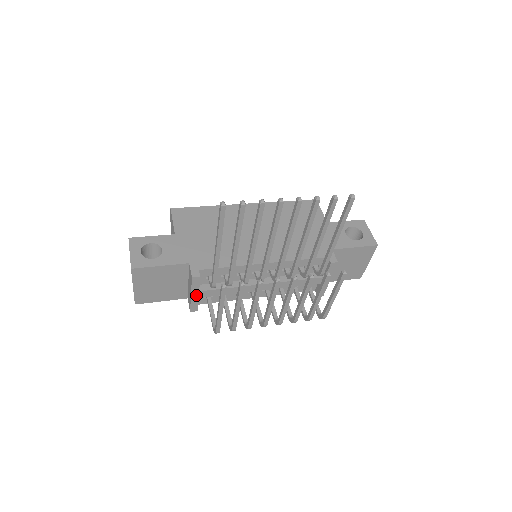
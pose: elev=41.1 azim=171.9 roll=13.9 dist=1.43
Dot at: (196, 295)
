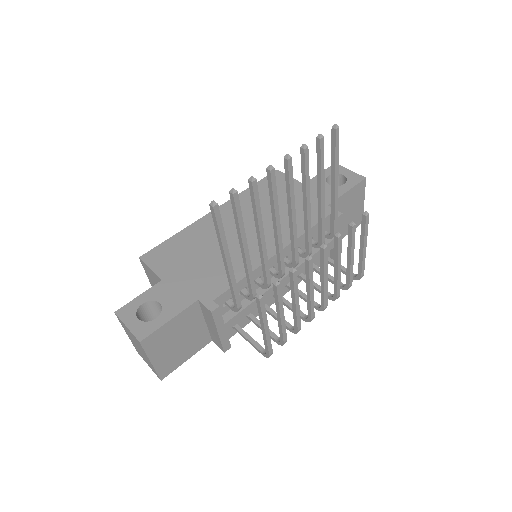
Dot at: (223, 330)
